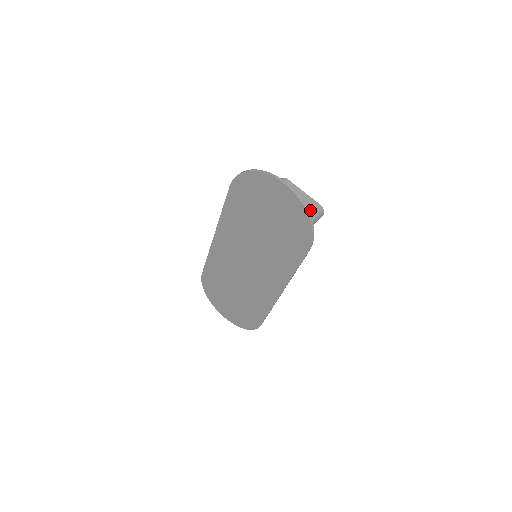
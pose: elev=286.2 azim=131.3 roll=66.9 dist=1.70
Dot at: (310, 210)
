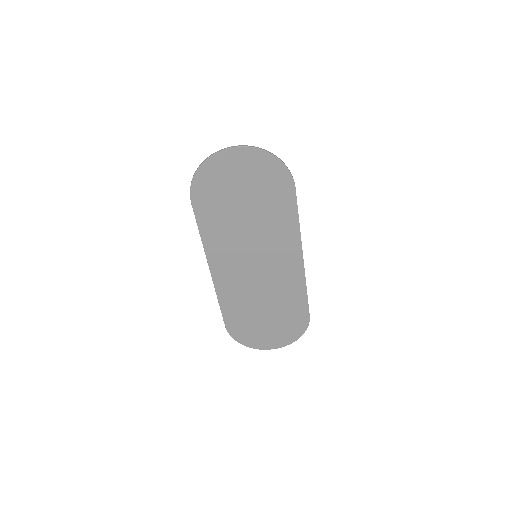
Dot at: occluded
